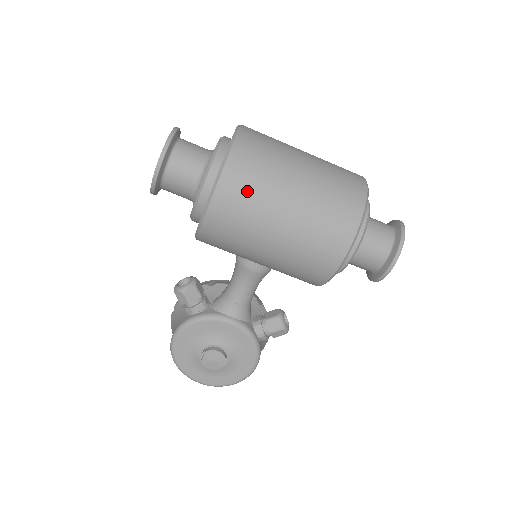
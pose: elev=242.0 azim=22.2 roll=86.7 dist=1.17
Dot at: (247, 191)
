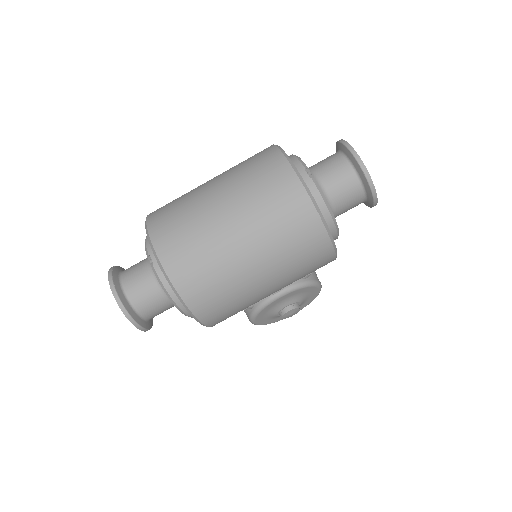
Dot at: (222, 302)
